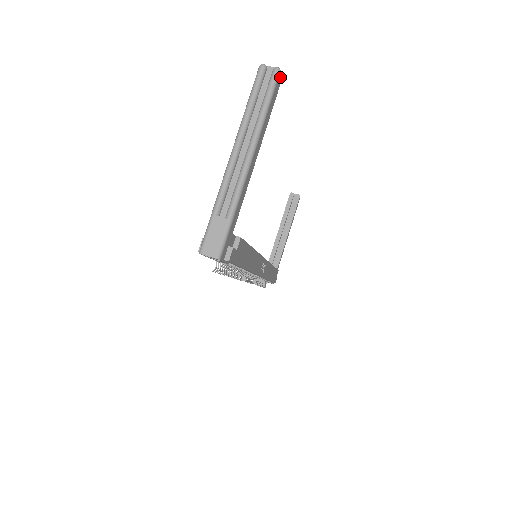
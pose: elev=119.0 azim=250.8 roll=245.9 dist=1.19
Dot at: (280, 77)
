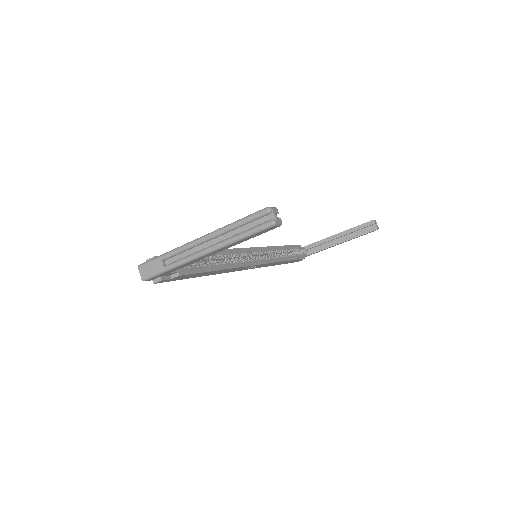
Dot at: (275, 226)
